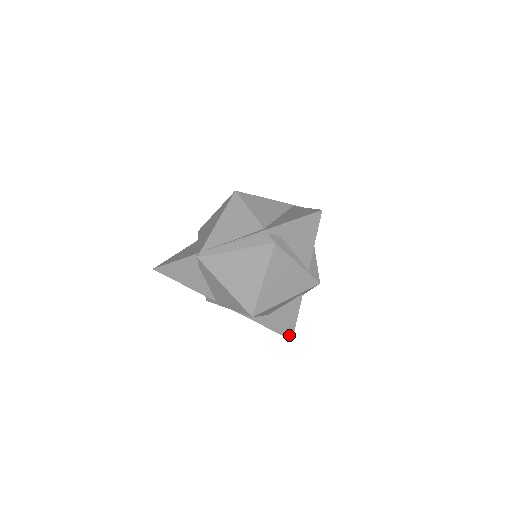
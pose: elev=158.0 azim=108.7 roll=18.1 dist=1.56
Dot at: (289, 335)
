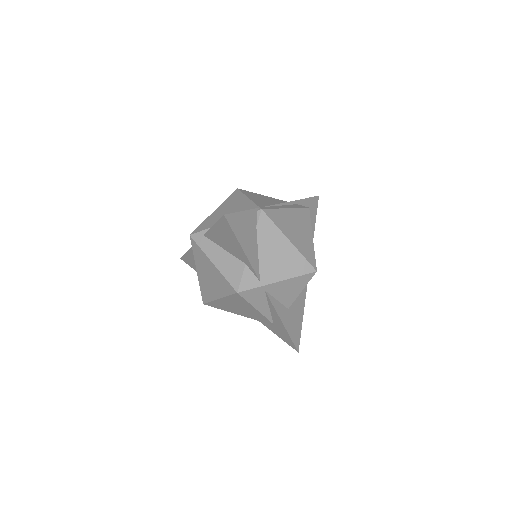
Dot at: (297, 343)
